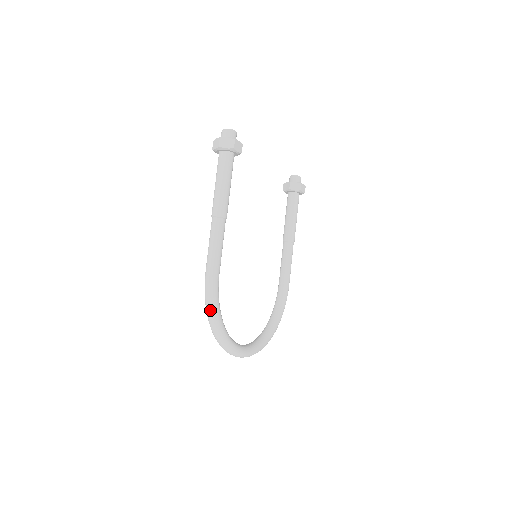
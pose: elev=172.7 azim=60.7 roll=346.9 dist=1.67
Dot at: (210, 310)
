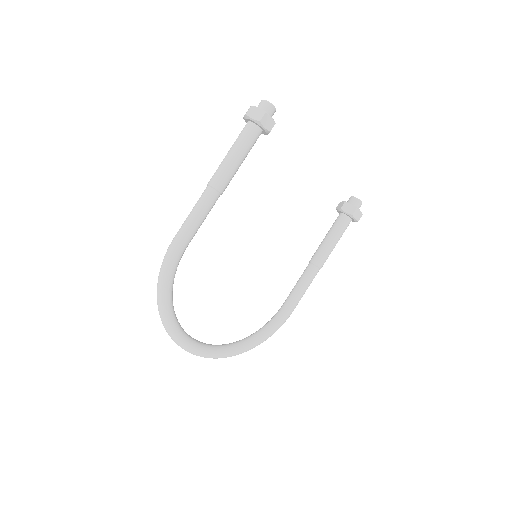
Dot at: (160, 279)
